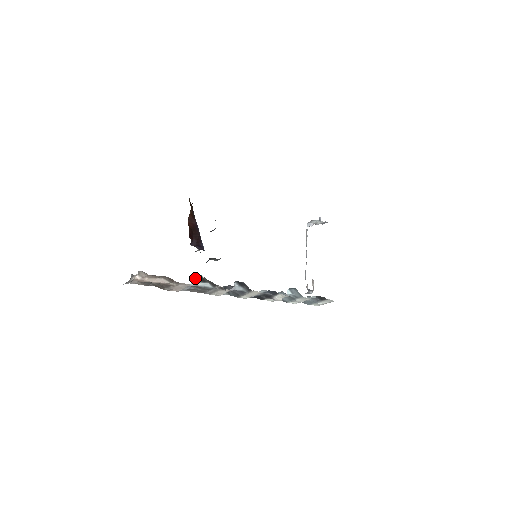
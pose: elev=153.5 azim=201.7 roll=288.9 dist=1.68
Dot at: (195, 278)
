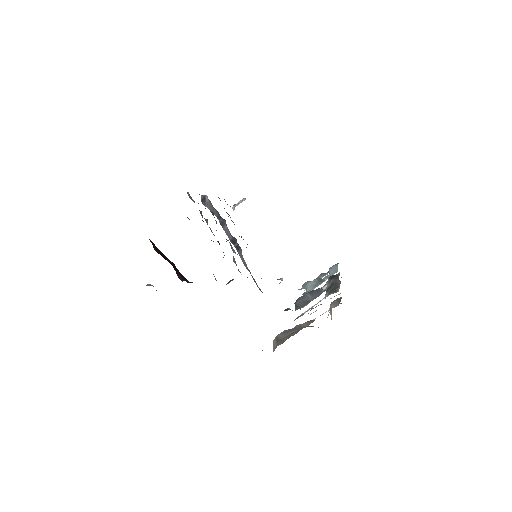
Dot at: (327, 290)
